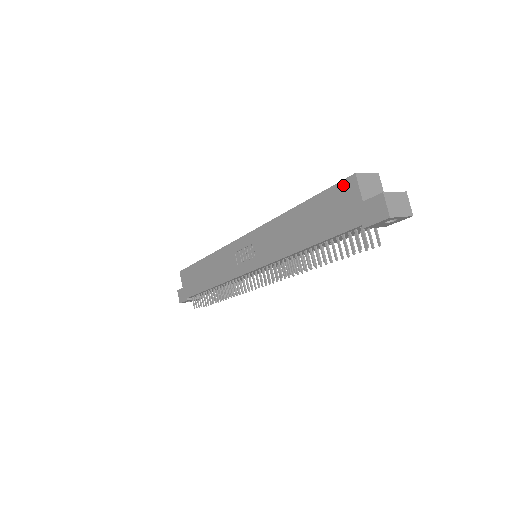
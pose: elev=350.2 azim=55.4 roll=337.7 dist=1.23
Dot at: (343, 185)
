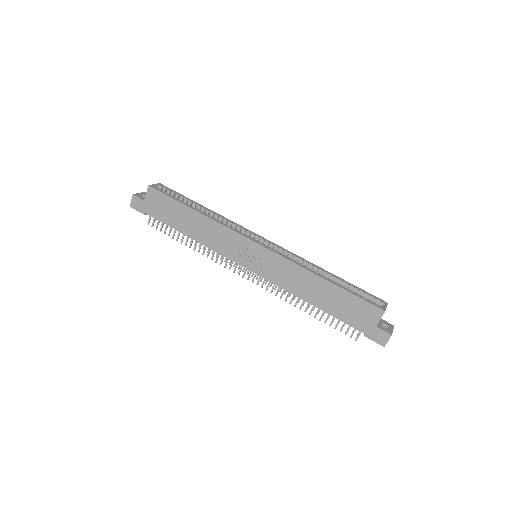
Dot at: (372, 308)
